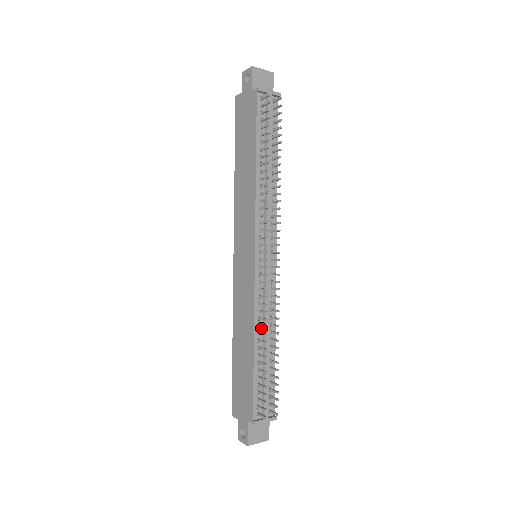
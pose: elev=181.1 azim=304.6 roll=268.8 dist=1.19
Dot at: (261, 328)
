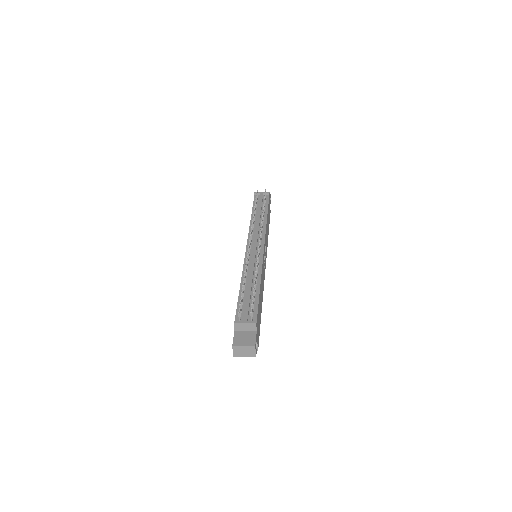
Dot at: (248, 277)
